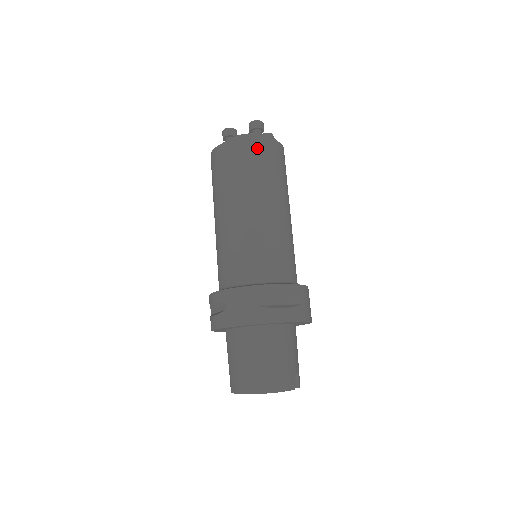
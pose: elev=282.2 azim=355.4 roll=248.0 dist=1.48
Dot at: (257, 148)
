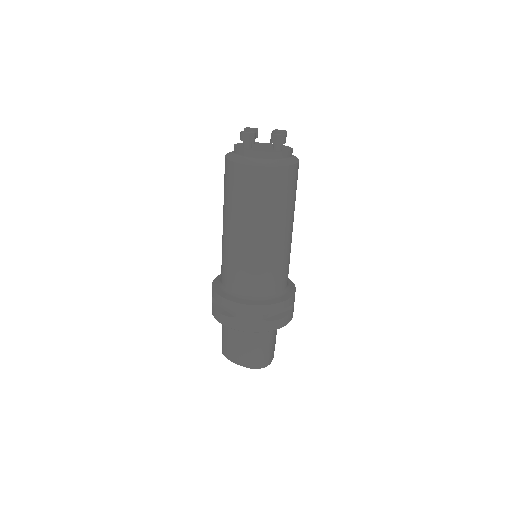
Dot at: (282, 178)
